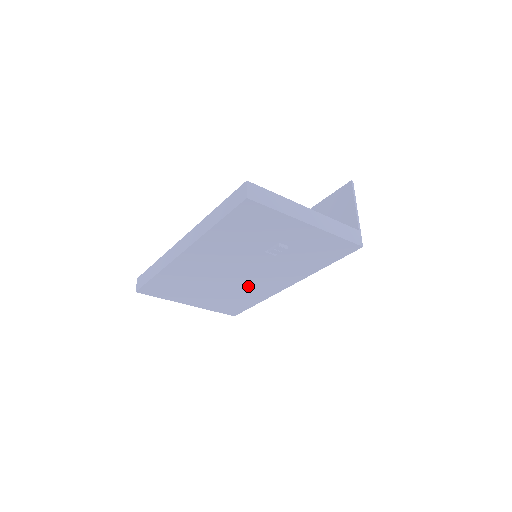
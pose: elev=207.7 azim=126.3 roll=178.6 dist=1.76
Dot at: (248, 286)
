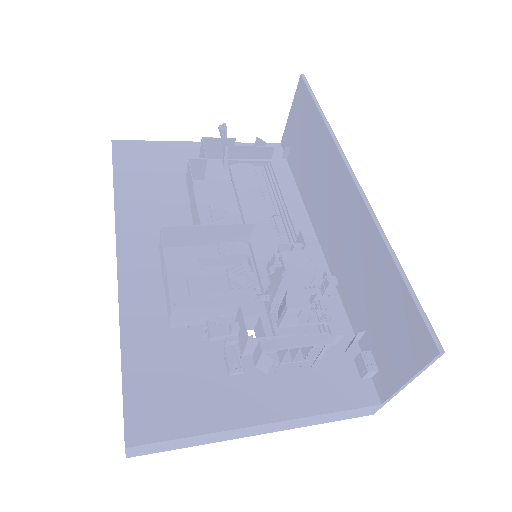
Dot at: occluded
